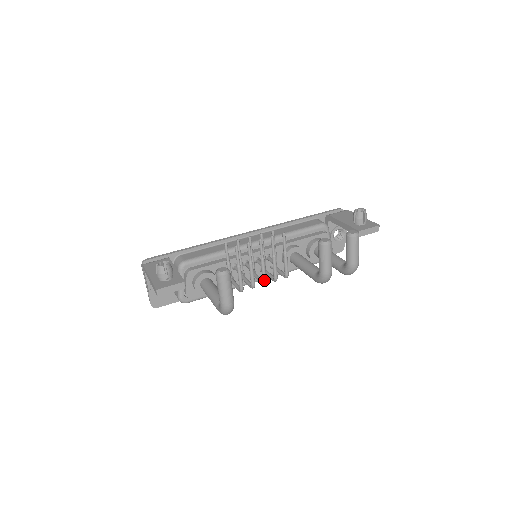
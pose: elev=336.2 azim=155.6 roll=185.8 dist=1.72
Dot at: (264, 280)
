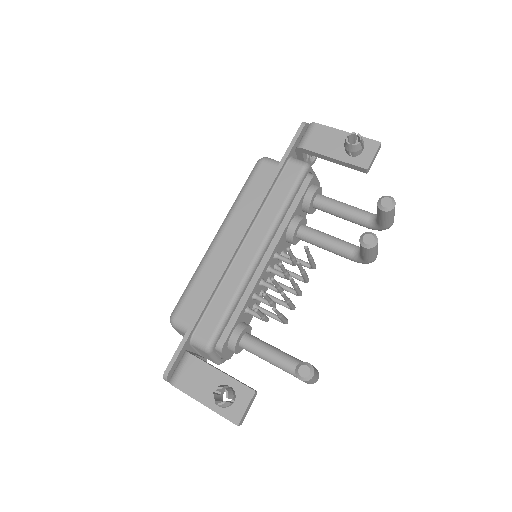
Dot at: (301, 295)
